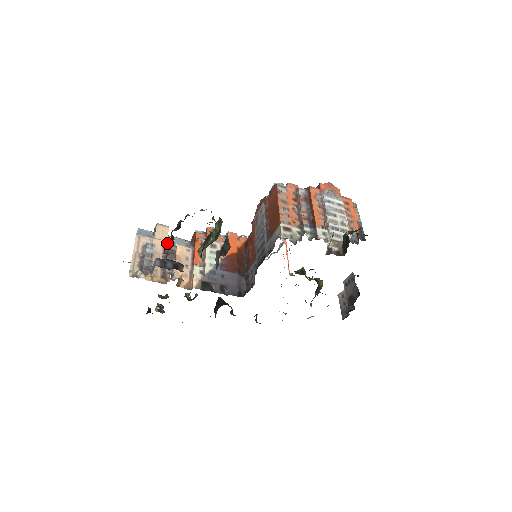
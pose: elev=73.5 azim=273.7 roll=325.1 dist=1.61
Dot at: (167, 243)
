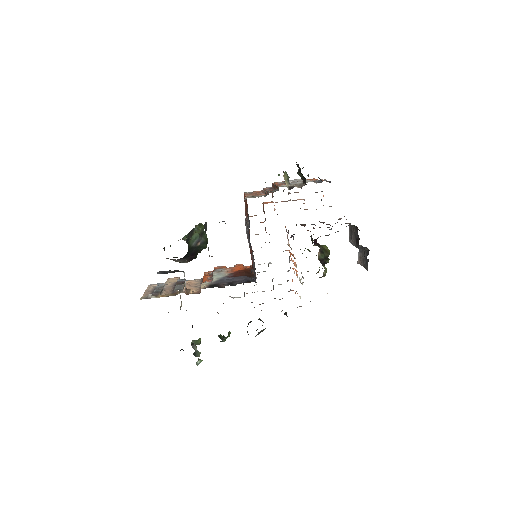
Dot at: occluded
